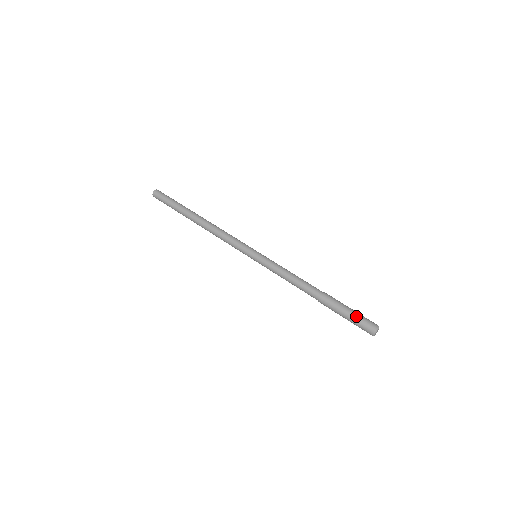
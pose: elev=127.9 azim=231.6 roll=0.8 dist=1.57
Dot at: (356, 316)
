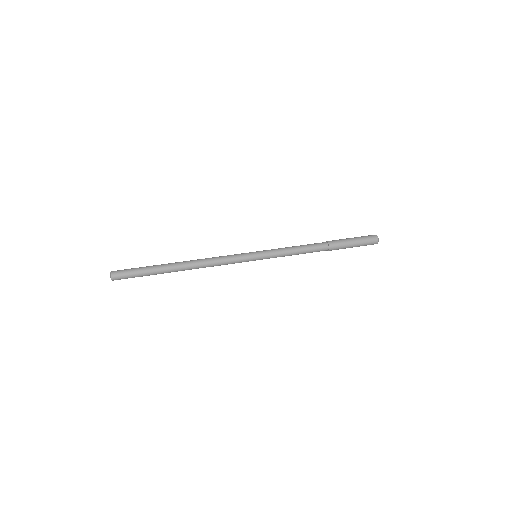
Dot at: (358, 237)
